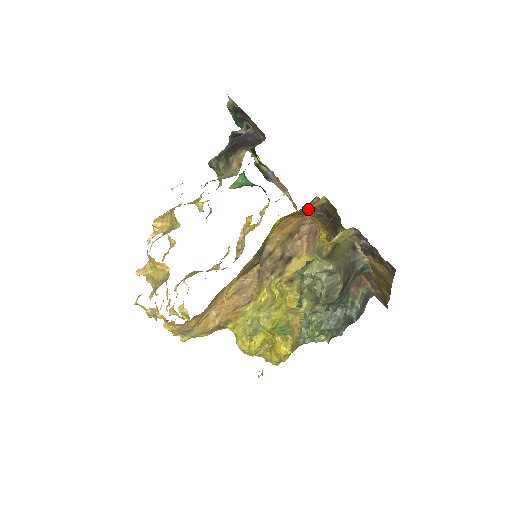
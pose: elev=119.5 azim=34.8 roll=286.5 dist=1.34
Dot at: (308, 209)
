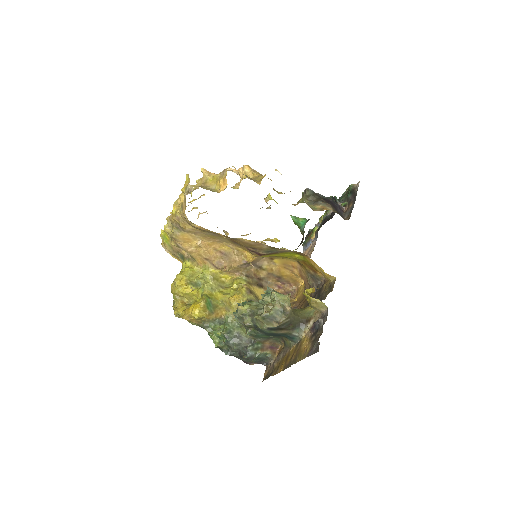
Dot at: (315, 275)
